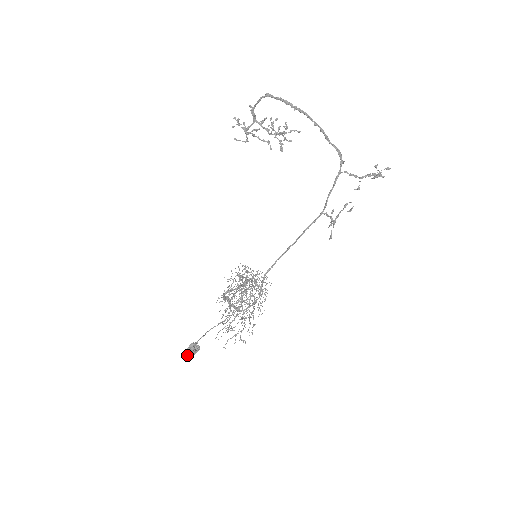
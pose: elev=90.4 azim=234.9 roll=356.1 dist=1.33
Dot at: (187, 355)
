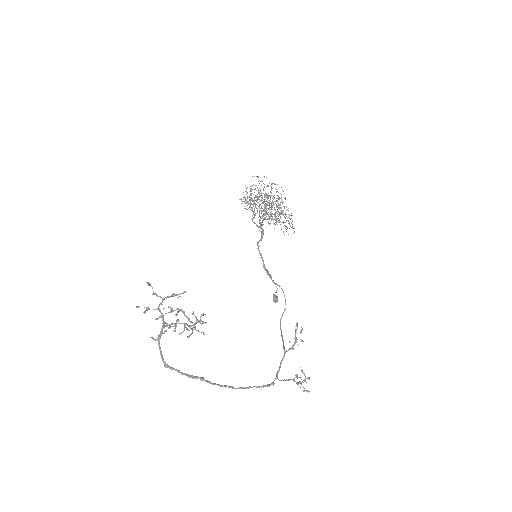
Dot at: occluded
